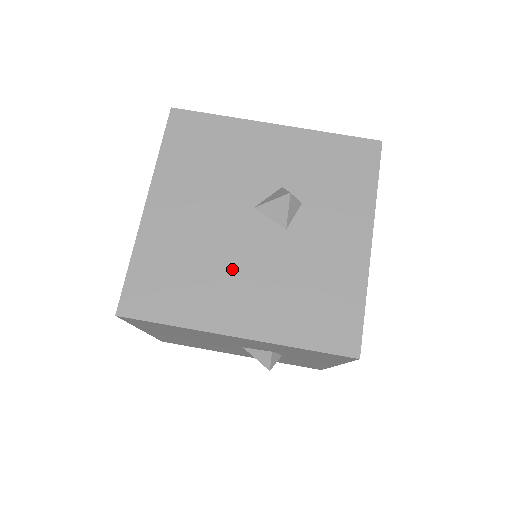
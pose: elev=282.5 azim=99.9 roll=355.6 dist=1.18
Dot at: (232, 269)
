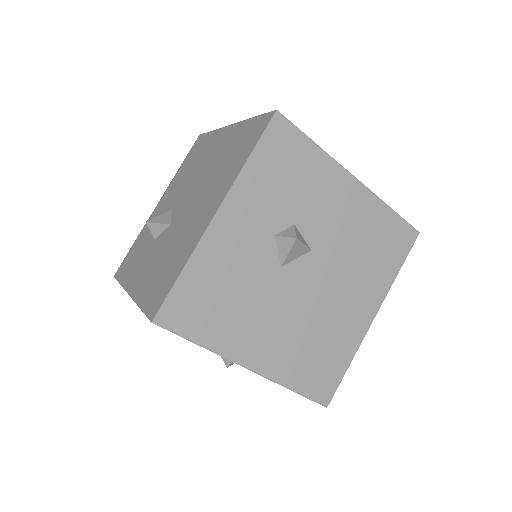
Dot at: occluded
